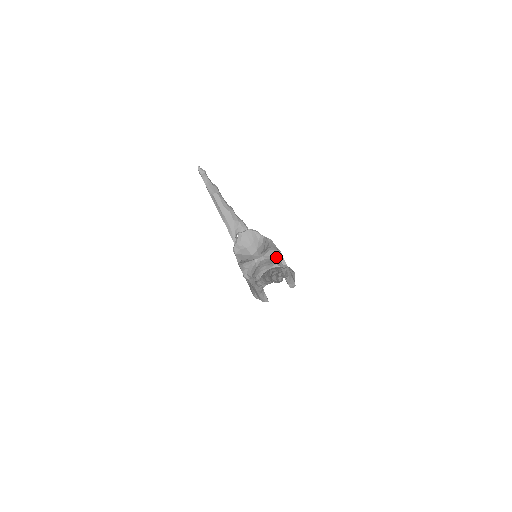
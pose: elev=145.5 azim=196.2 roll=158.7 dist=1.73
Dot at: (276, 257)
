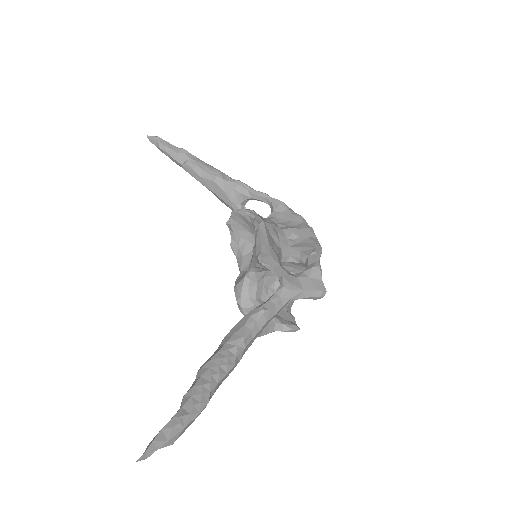
Dot at: occluded
